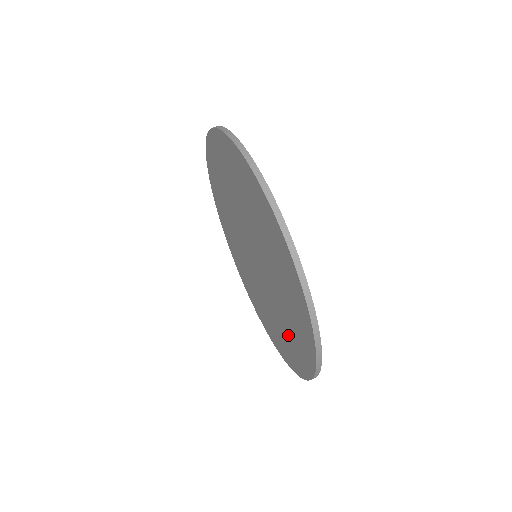
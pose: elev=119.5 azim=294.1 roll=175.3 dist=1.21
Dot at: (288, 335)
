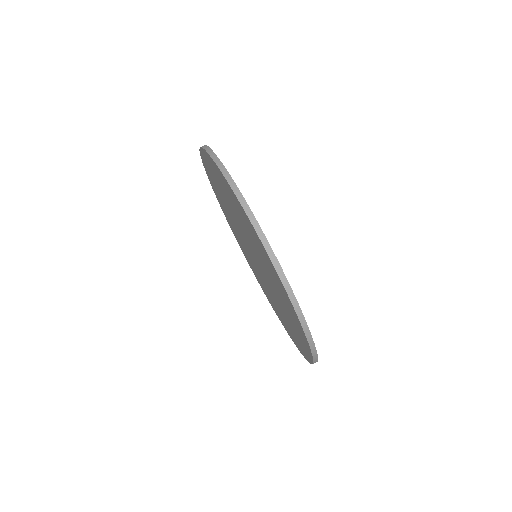
Dot at: (281, 315)
